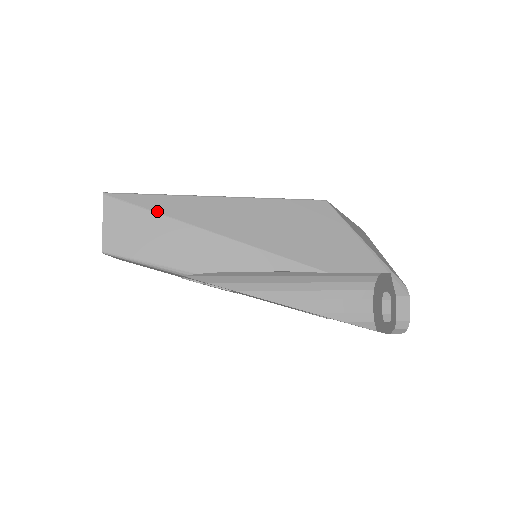
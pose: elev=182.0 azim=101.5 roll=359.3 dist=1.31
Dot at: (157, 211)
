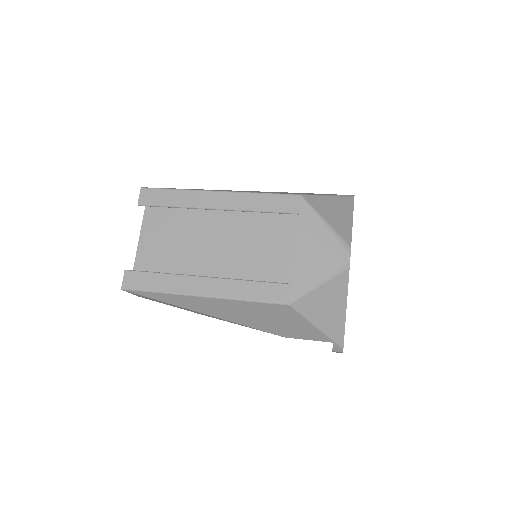
Dot at: (161, 301)
